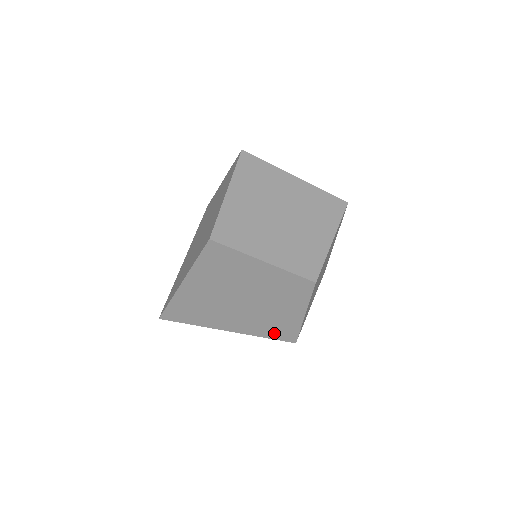
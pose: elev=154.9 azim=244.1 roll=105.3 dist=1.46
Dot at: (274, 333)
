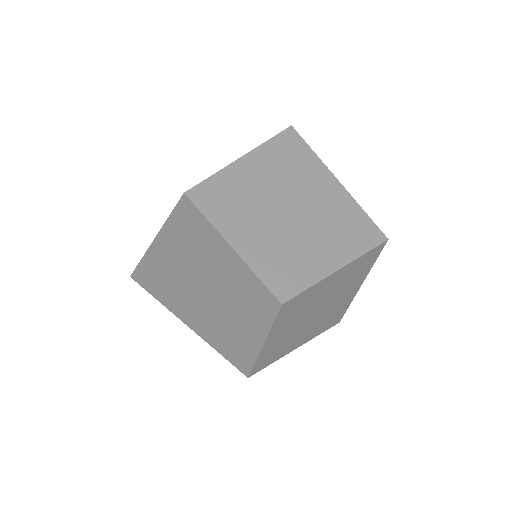
Dot at: (229, 352)
